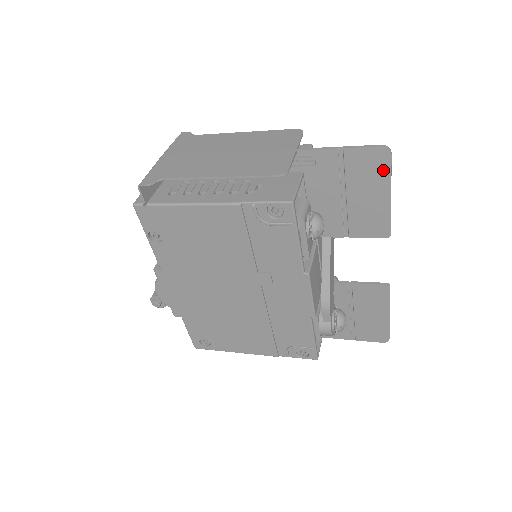
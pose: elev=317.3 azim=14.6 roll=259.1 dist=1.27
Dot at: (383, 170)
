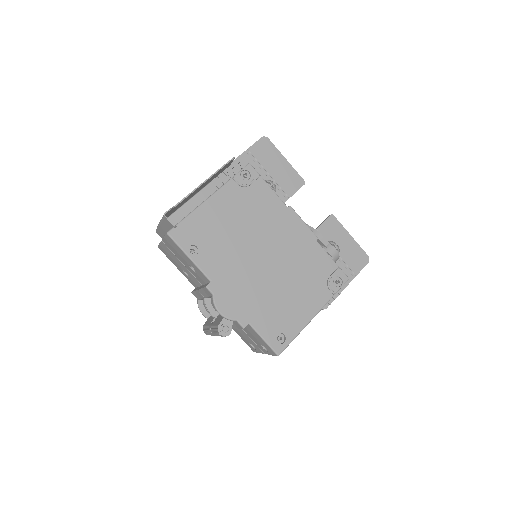
Dot at: (272, 148)
